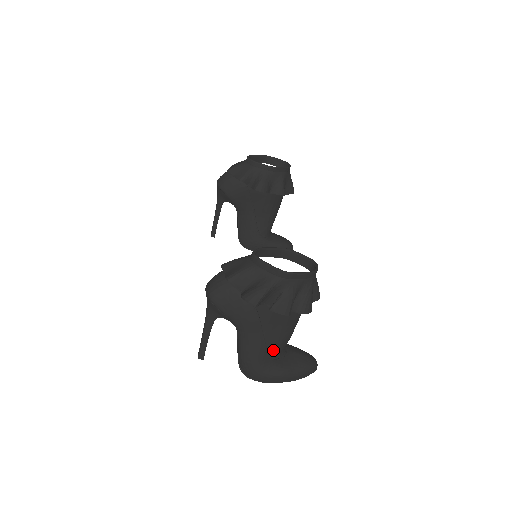
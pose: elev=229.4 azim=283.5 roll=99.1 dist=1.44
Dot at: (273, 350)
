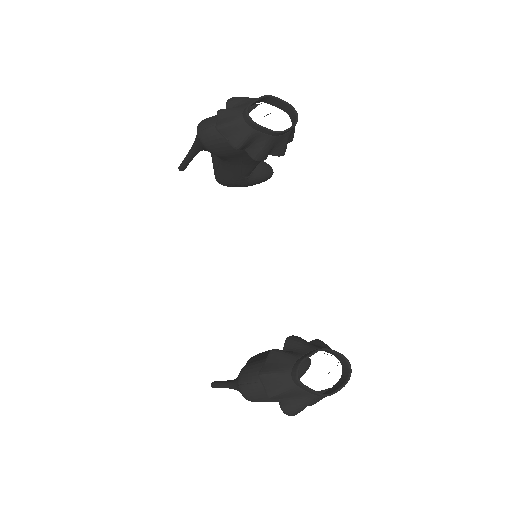
Dot at: occluded
